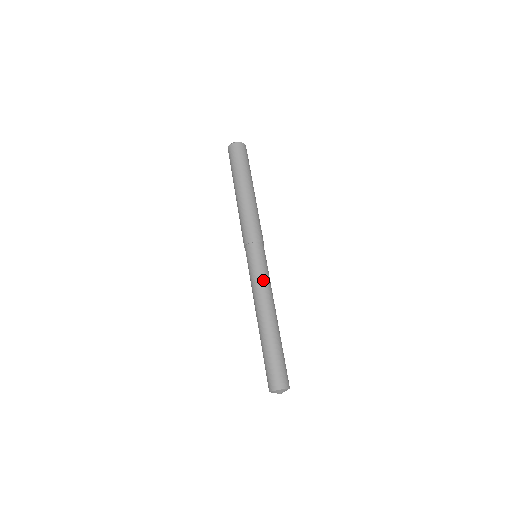
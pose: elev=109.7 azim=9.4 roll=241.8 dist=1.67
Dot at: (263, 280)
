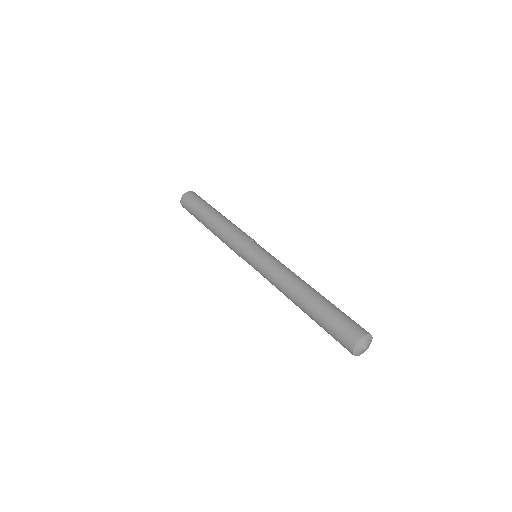
Dot at: (270, 267)
